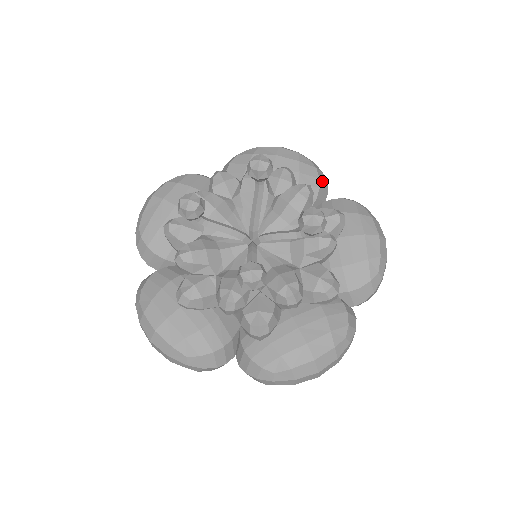
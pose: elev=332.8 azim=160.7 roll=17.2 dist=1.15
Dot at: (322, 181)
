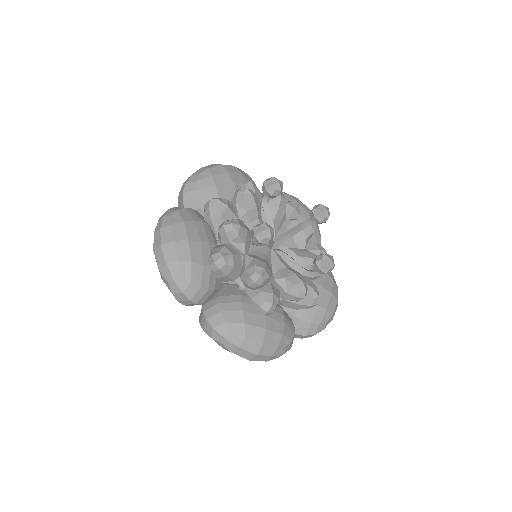
Dot at: occluded
